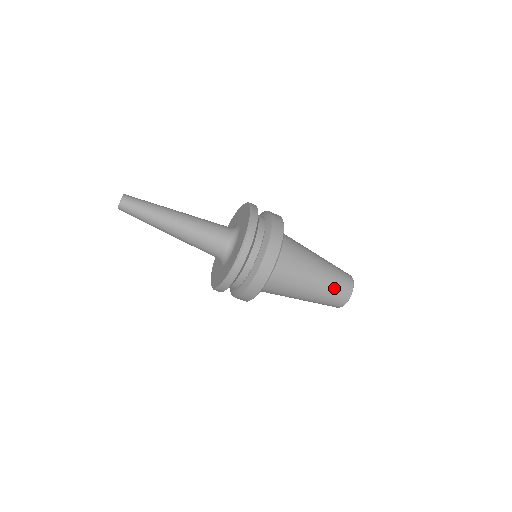
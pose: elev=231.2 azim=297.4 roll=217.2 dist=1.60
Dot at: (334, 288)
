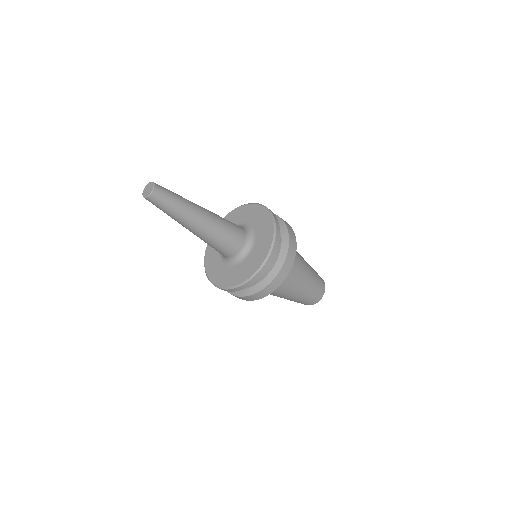
Dot at: (301, 301)
